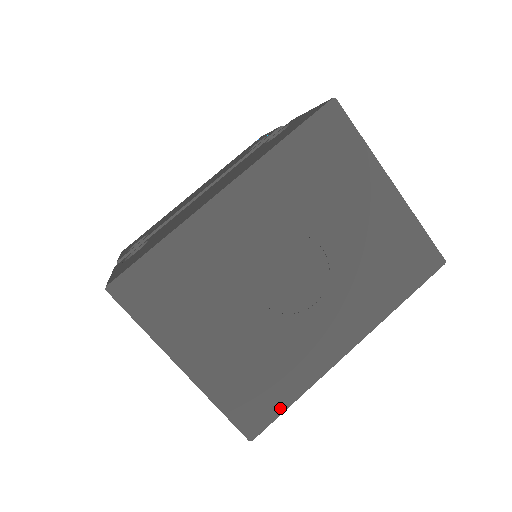
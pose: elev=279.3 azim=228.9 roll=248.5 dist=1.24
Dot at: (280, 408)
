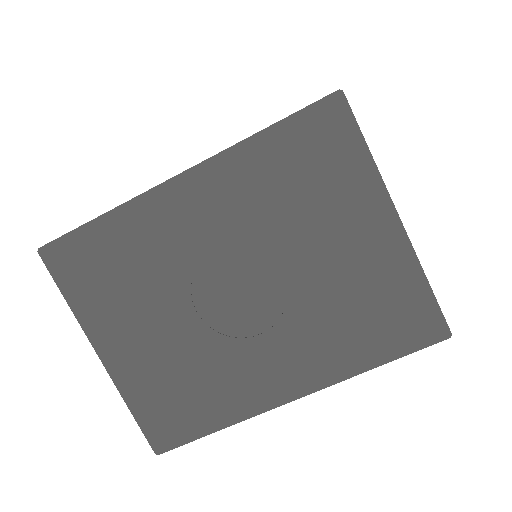
Dot at: (196, 433)
